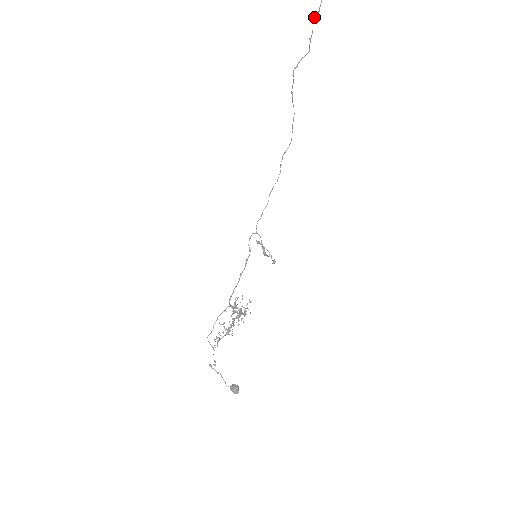
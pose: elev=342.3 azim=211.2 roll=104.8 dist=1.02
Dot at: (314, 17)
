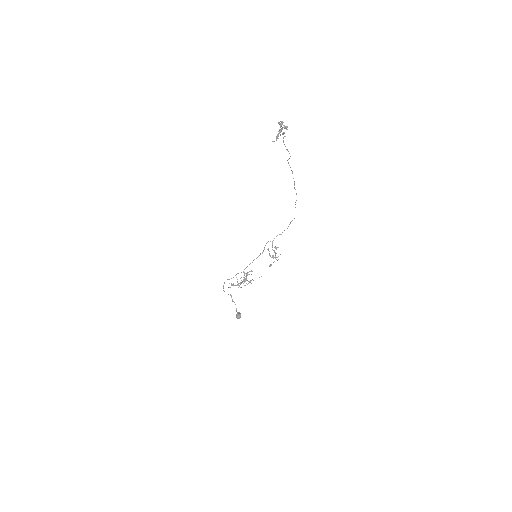
Dot at: (283, 140)
